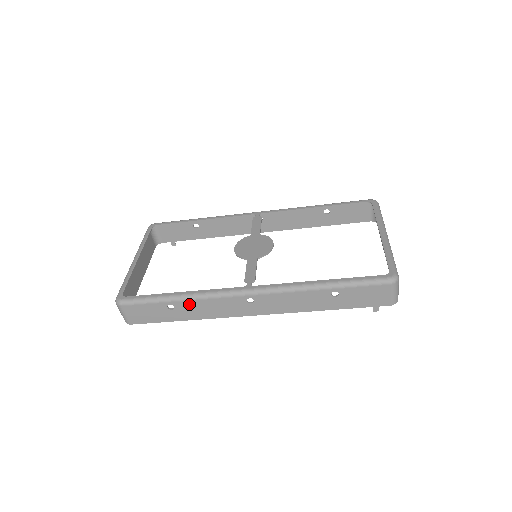
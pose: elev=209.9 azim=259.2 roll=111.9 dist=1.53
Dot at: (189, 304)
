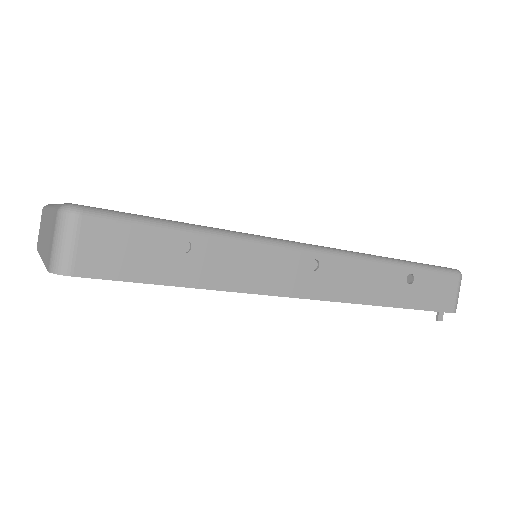
Dot at: (220, 248)
